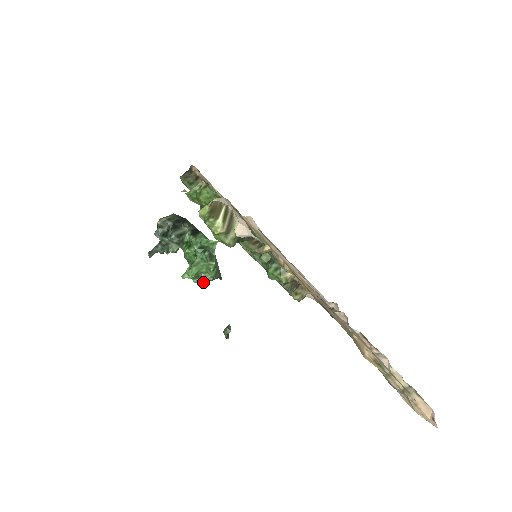
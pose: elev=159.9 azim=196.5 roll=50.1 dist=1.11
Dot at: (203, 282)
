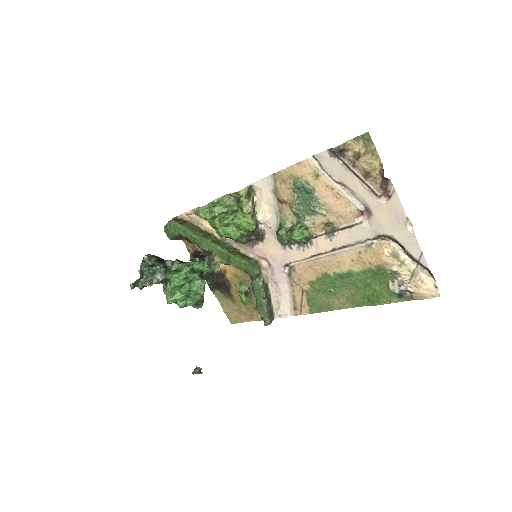
Dot at: (194, 299)
